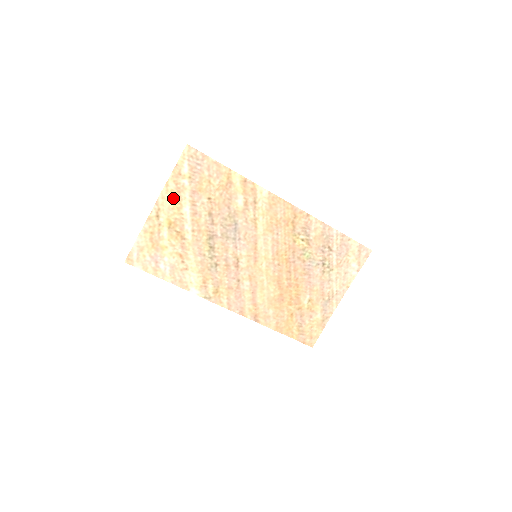
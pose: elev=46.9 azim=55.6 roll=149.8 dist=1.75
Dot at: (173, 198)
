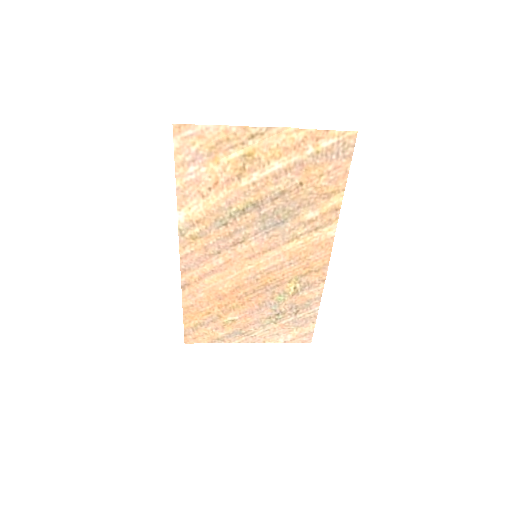
Dot at: (284, 144)
